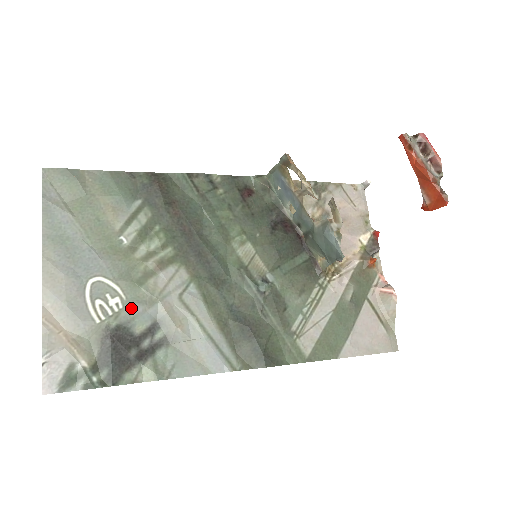
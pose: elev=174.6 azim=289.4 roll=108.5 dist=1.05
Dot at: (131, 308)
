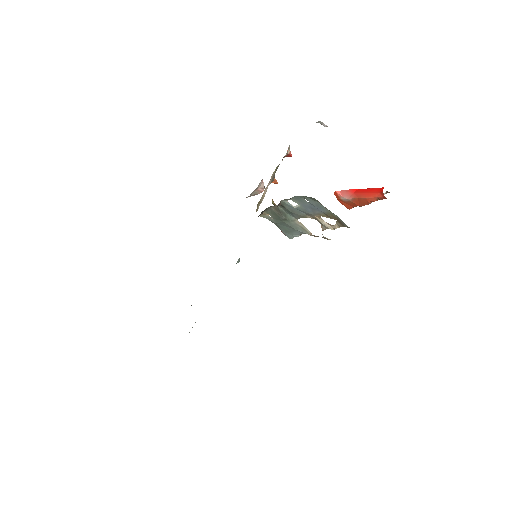
Dot at: occluded
